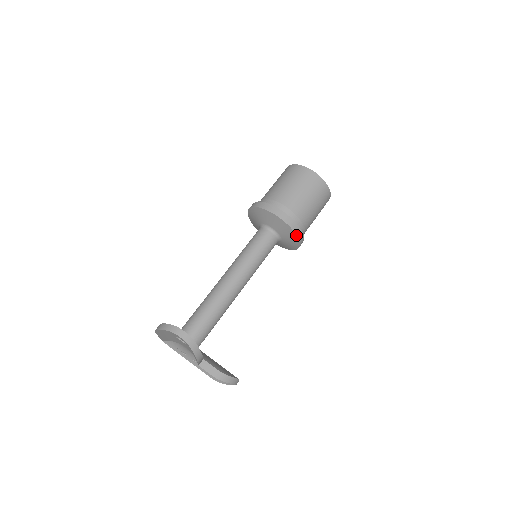
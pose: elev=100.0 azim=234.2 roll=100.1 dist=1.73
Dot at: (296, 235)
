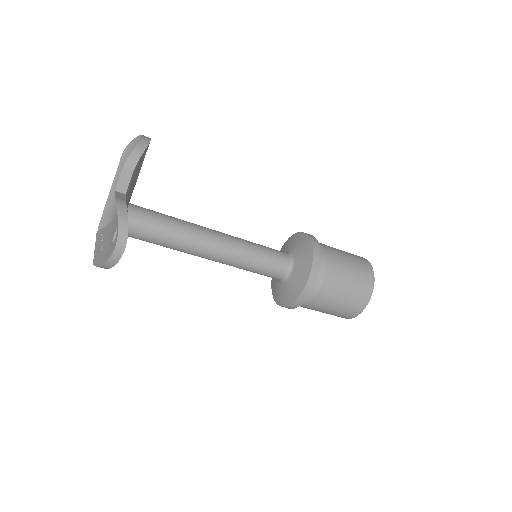
Dot at: (312, 258)
